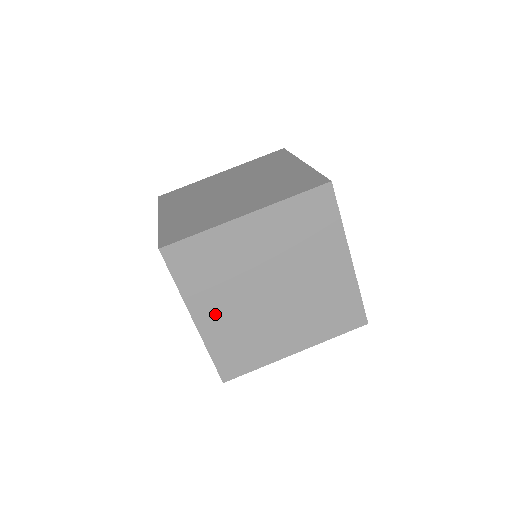
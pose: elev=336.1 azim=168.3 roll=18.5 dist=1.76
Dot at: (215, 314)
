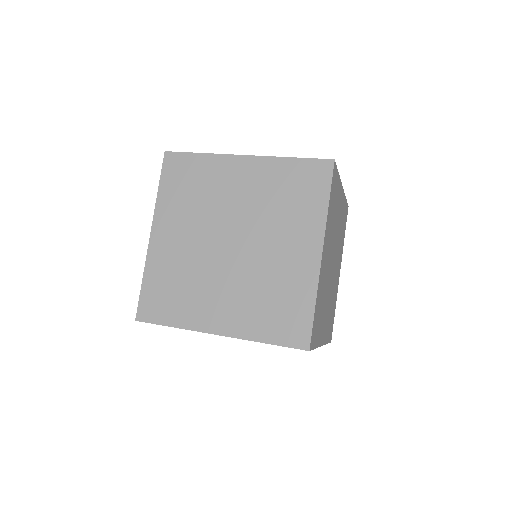
Dot at: (171, 238)
